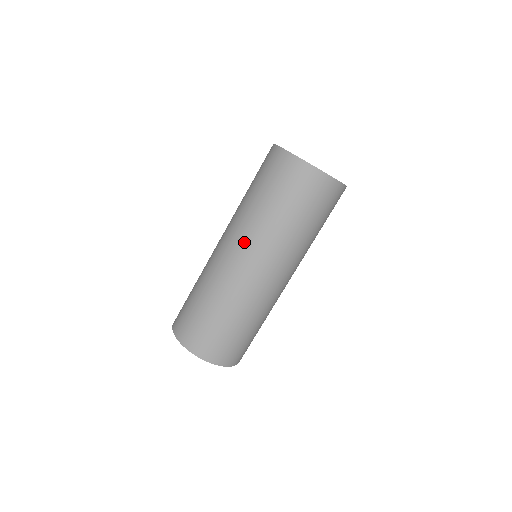
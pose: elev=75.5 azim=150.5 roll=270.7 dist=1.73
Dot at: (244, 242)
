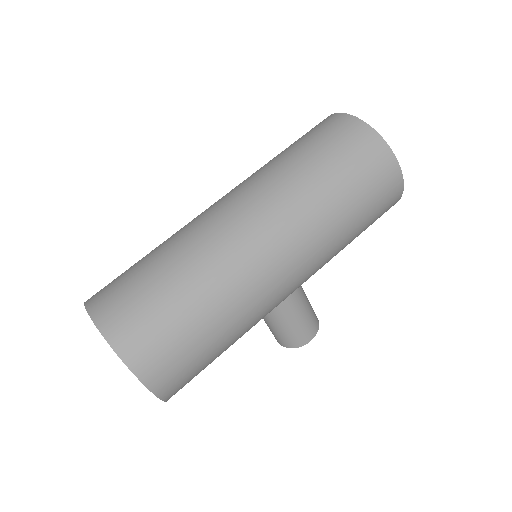
Dot at: occluded
